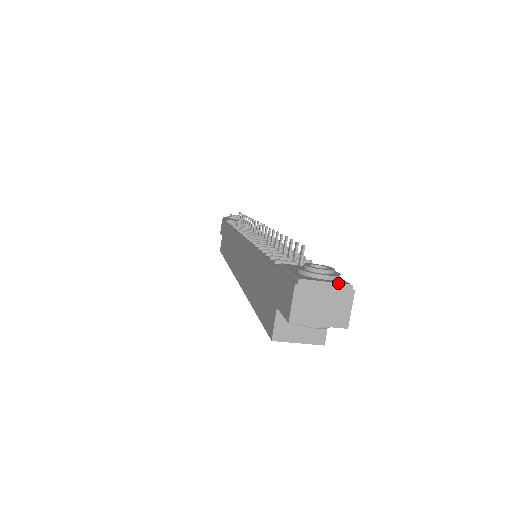
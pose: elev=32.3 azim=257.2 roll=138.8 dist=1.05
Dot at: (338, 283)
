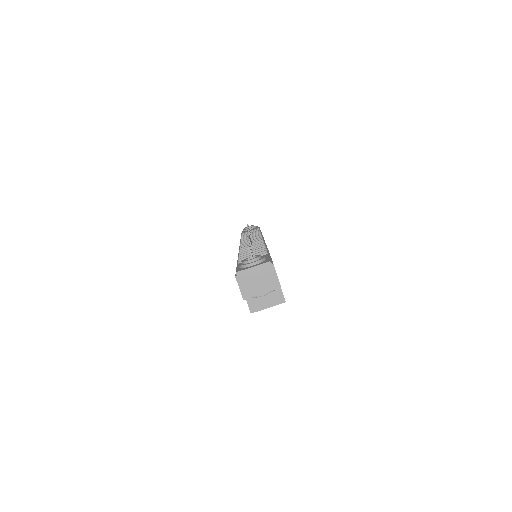
Dot at: (261, 264)
